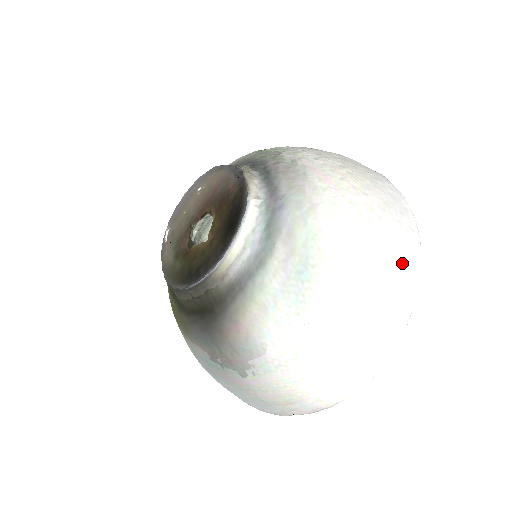
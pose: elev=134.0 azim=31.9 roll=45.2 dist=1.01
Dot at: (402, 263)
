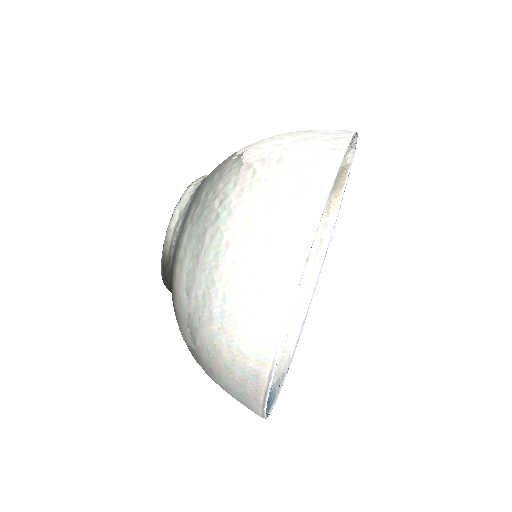
Dot at: (302, 177)
